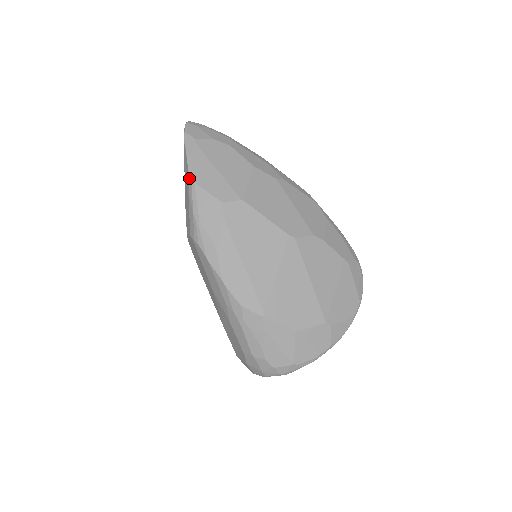
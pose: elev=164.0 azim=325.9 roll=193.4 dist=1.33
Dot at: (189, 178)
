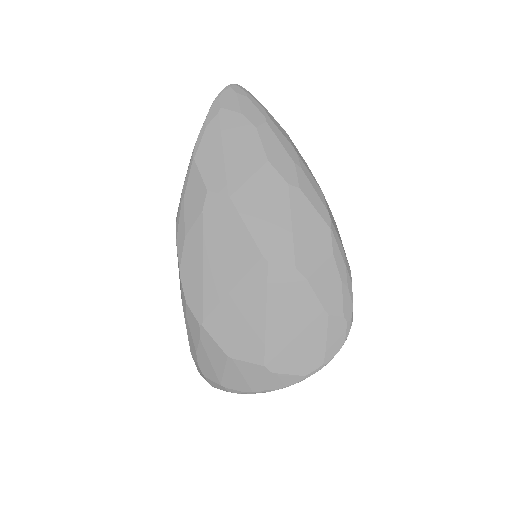
Dot at: (193, 151)
